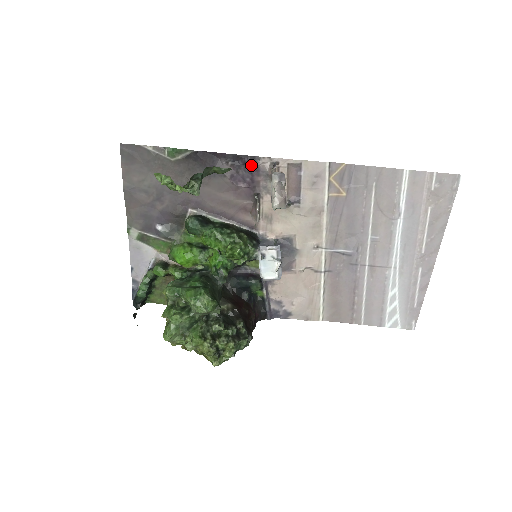
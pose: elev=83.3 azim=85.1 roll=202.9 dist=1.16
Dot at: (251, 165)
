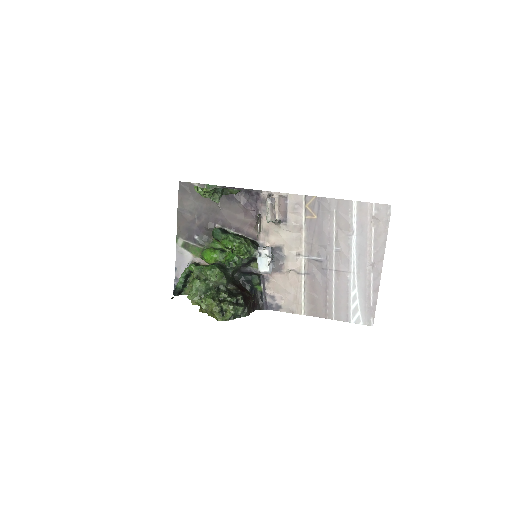
Dot at: (256, 196)
